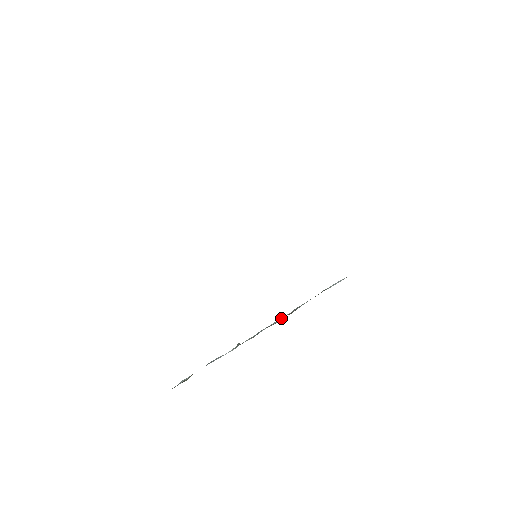
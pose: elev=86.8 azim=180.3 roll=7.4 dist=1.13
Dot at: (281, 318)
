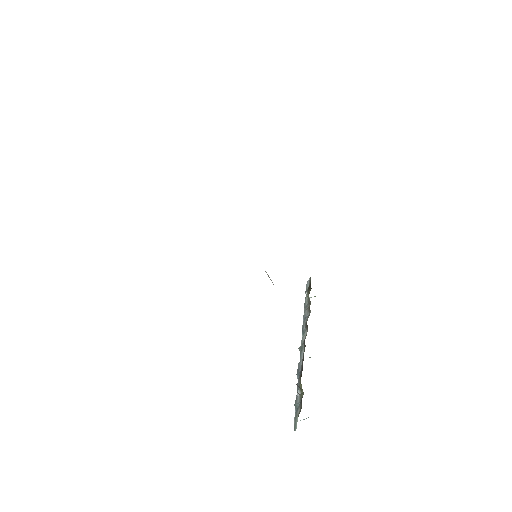
Dot at: (304, 316)
